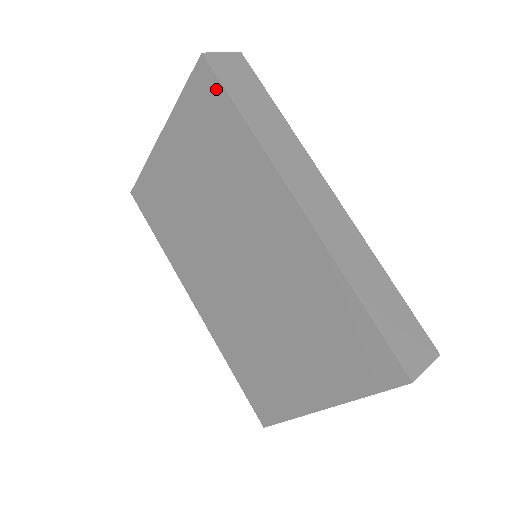
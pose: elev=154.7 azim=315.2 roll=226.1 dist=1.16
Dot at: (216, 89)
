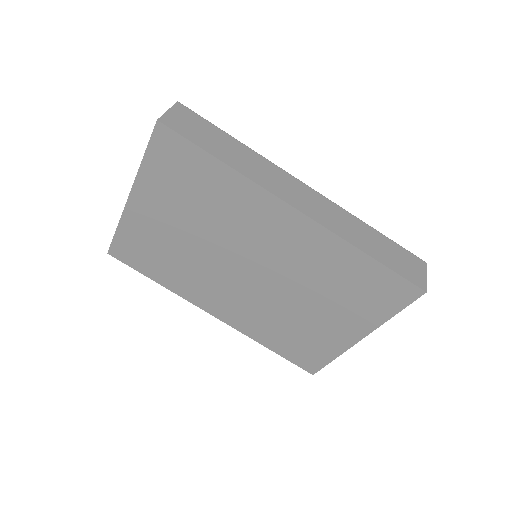
Dot at: (183, 145)
